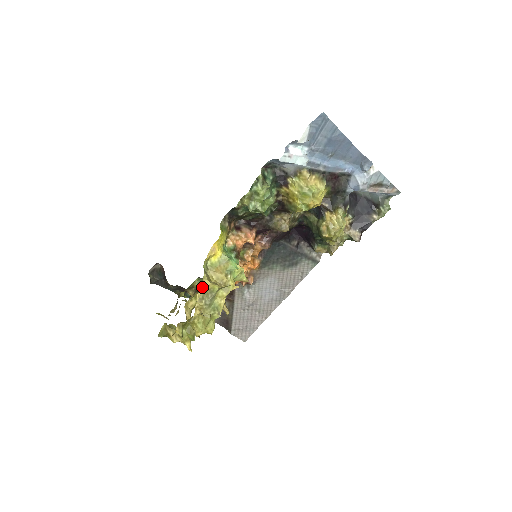
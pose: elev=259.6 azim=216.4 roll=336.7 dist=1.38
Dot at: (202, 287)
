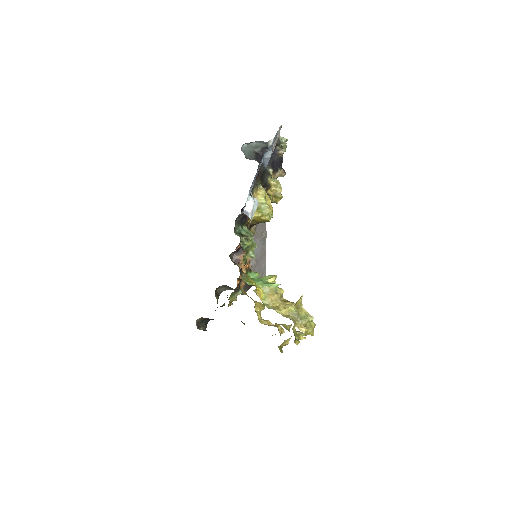
Dot at: (234, 297)
